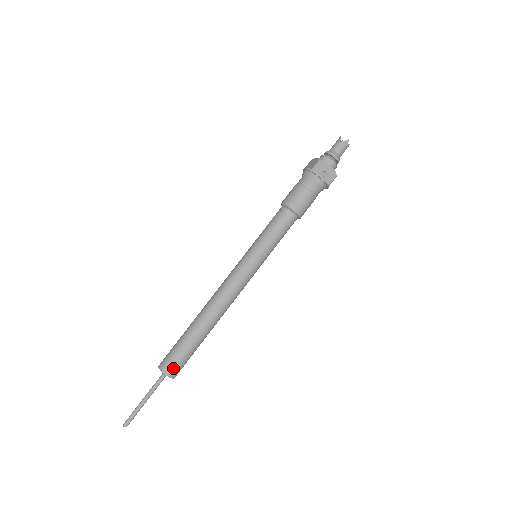
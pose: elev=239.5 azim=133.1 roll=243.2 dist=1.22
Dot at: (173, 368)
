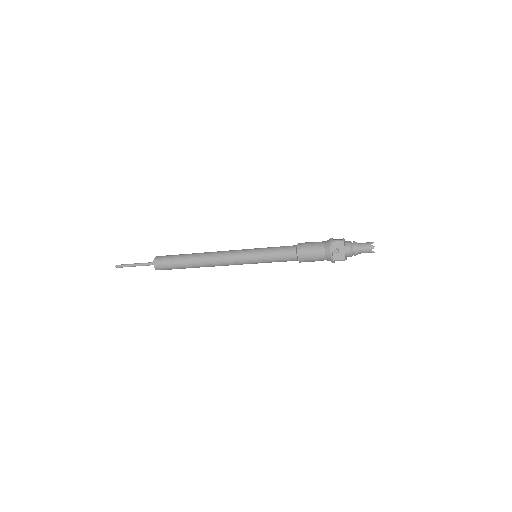
Dot at: (160, 263)
